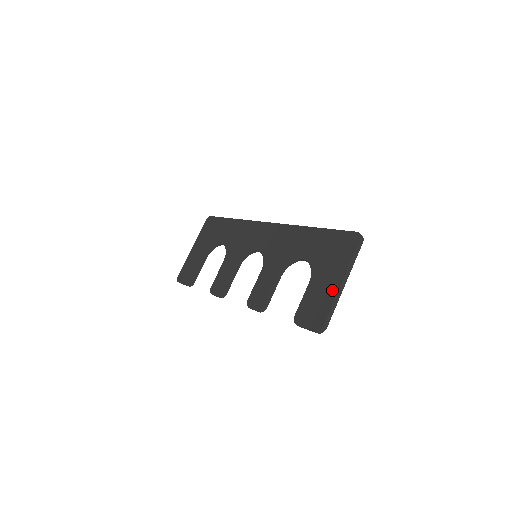
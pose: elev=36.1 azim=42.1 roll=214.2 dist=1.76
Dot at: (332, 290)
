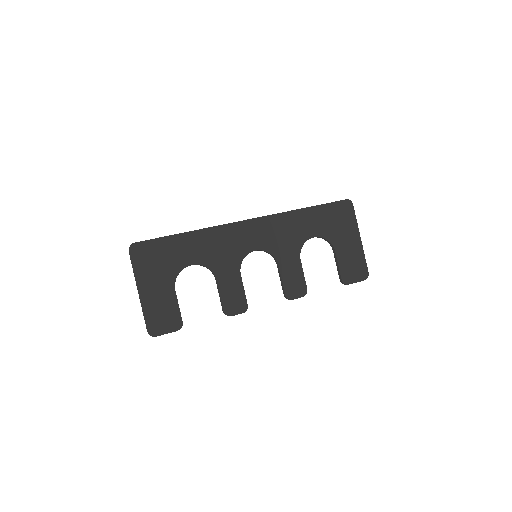
Dot at: (358, 247)
